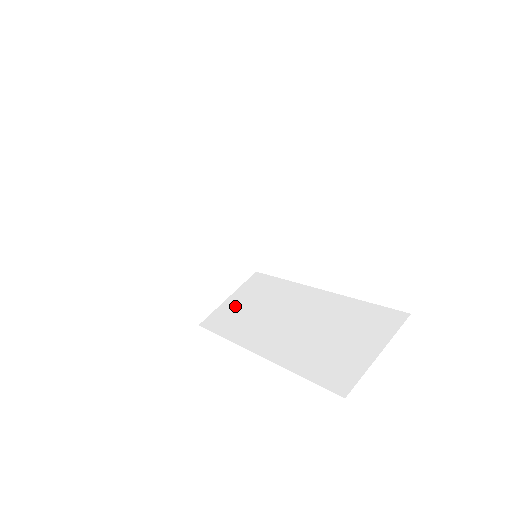
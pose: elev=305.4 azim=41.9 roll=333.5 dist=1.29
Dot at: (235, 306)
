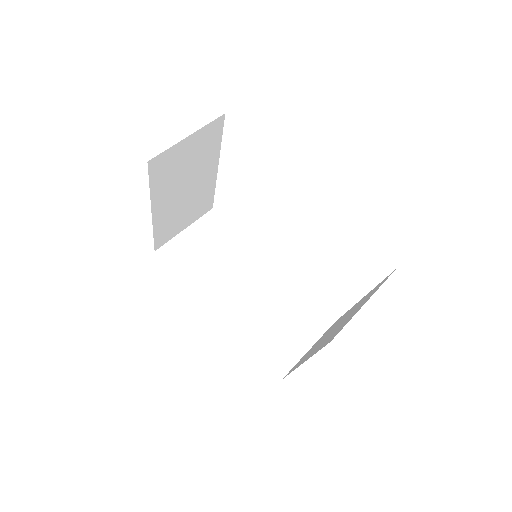
Dot at: (193, 245)
